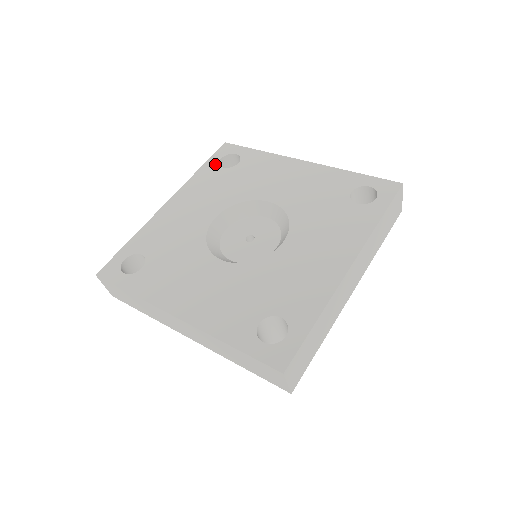
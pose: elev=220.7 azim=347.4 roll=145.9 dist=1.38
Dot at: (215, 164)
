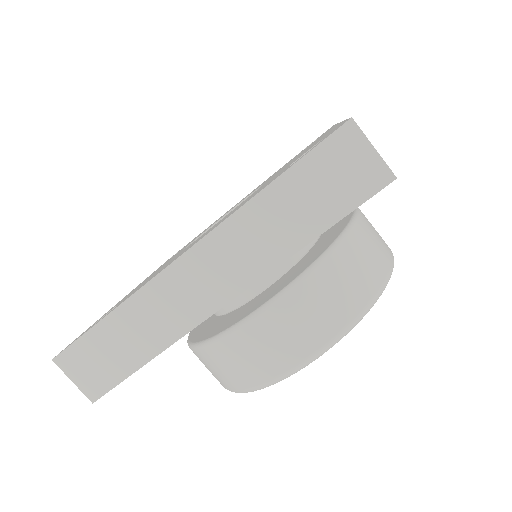
Dot at: (165, 262)
